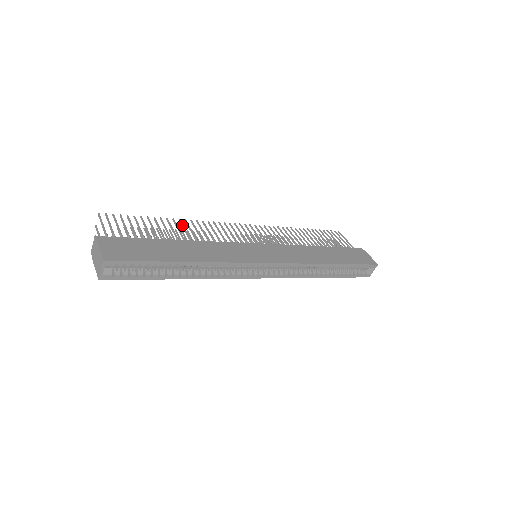
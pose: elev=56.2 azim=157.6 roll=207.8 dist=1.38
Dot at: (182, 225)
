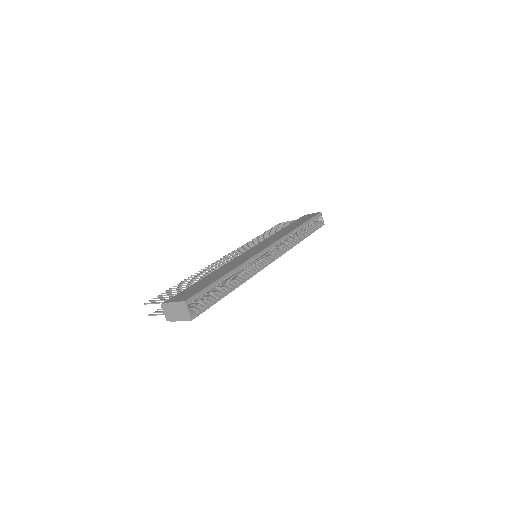
Dot at: (197, 275)
